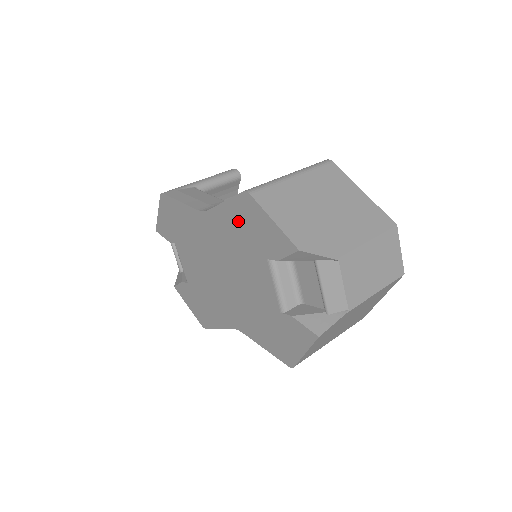
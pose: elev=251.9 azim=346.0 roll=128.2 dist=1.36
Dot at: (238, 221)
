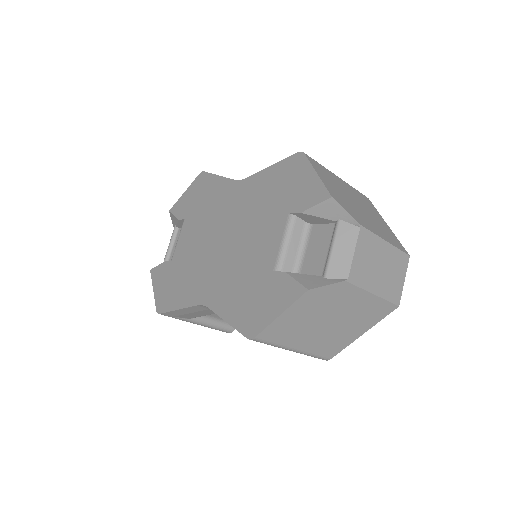
Dot at: (276, 181)
